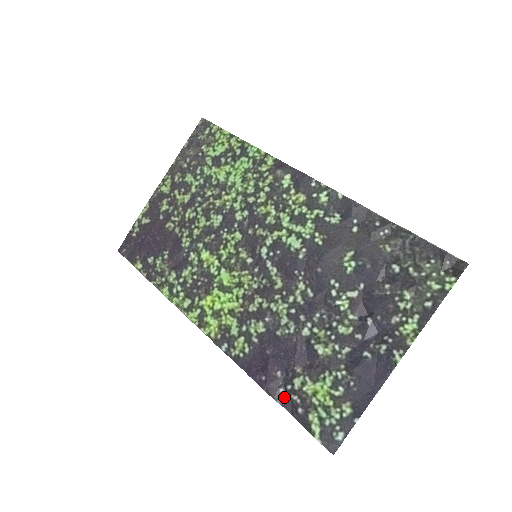
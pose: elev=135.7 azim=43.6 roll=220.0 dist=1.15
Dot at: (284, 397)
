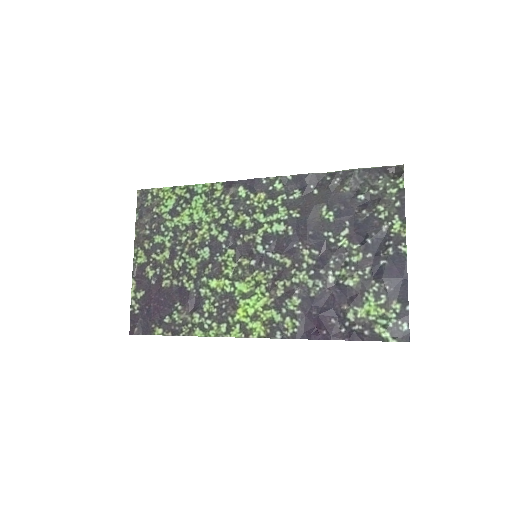
Dot at: (348, 334)
